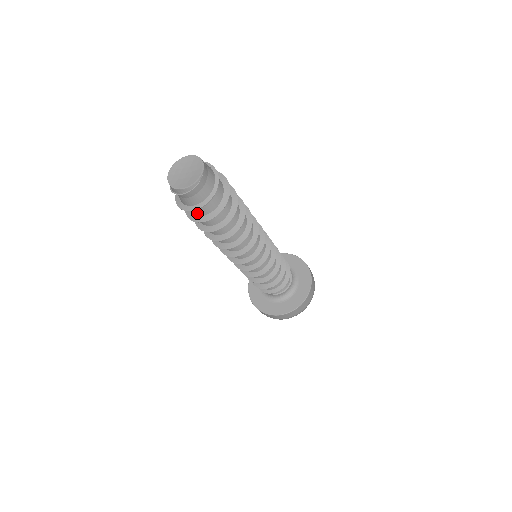
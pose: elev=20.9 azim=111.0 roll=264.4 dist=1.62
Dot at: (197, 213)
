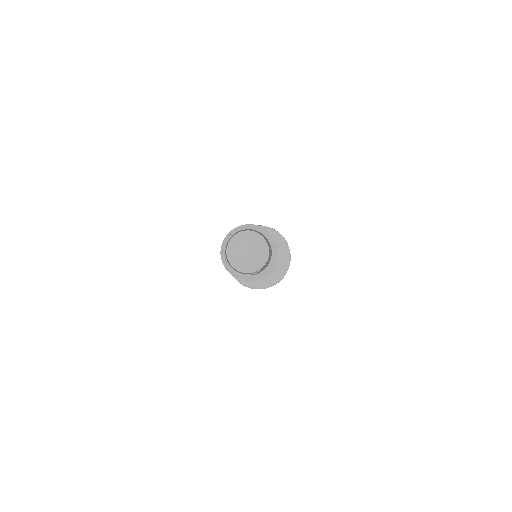
Dot at: occluded
